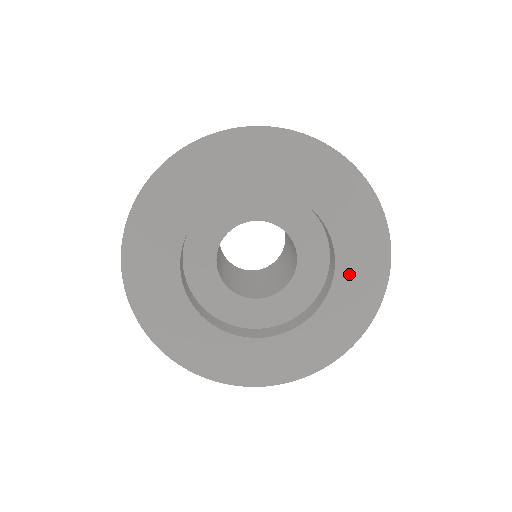
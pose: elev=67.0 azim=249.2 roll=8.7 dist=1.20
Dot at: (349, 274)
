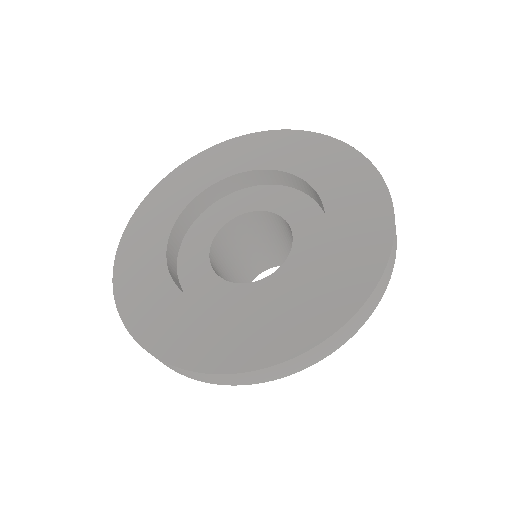
Dot at: (315, 170)
